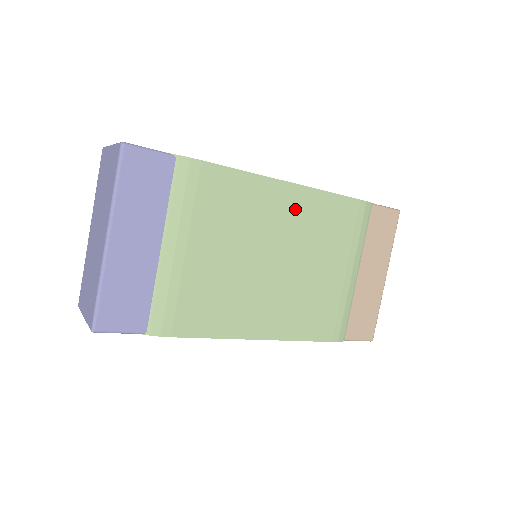
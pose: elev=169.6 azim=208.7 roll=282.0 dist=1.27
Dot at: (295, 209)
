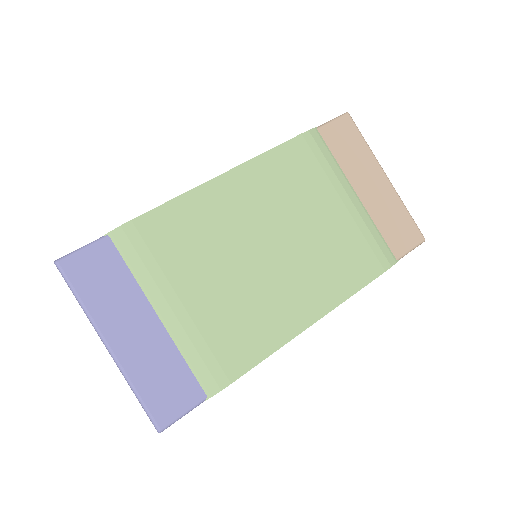
Dot at: (248, 190)
